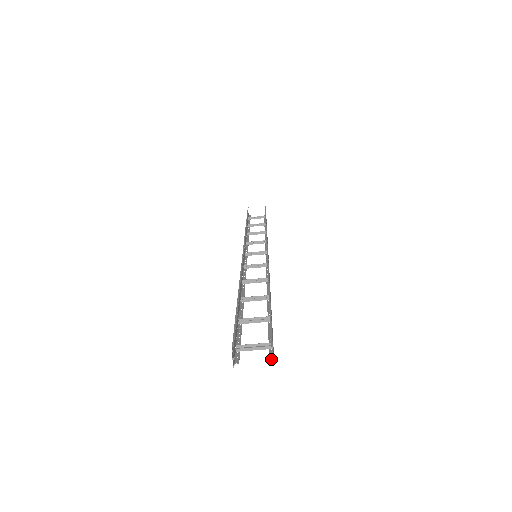
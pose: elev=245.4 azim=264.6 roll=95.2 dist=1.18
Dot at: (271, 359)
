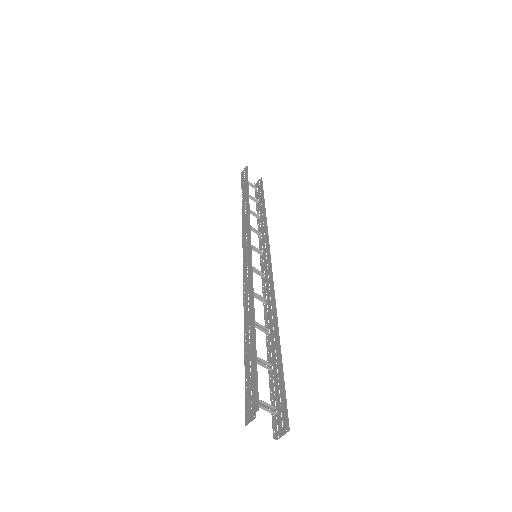
Dot at: (274, 430)
